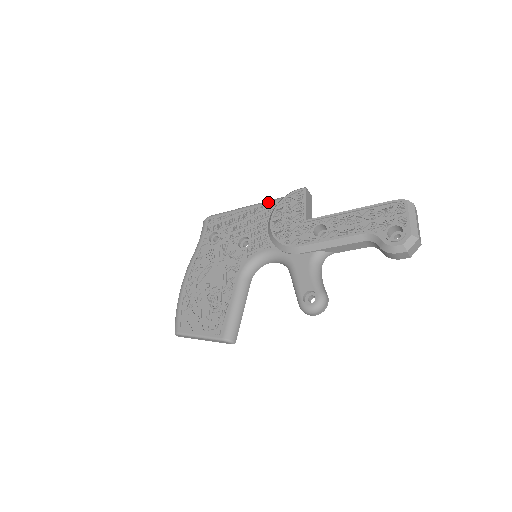
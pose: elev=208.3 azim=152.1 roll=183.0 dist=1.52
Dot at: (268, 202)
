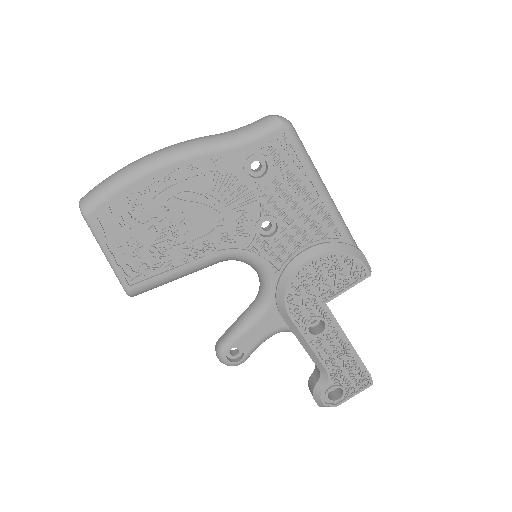
Dot at: (340, 225)
